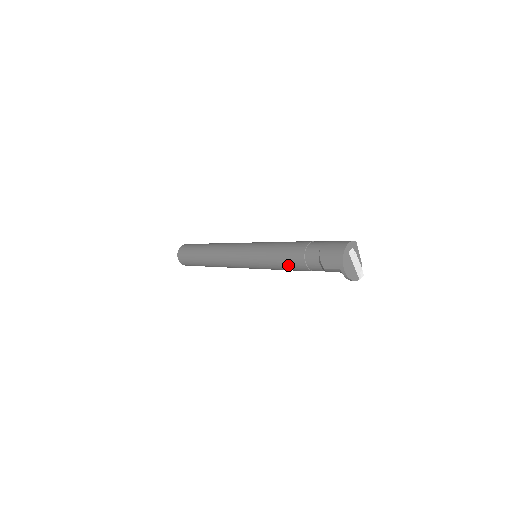
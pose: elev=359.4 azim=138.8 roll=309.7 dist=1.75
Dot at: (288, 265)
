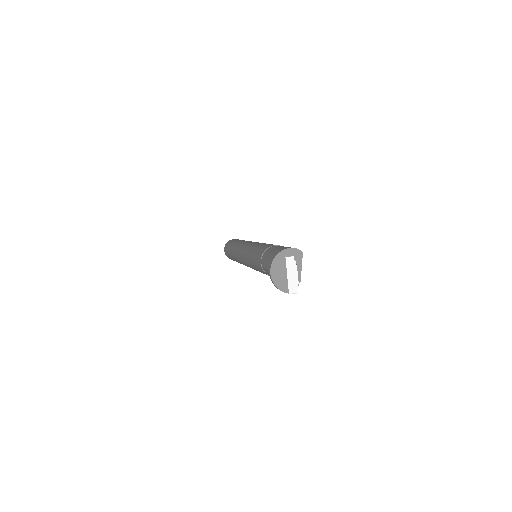
Dot at: (255, 262)
